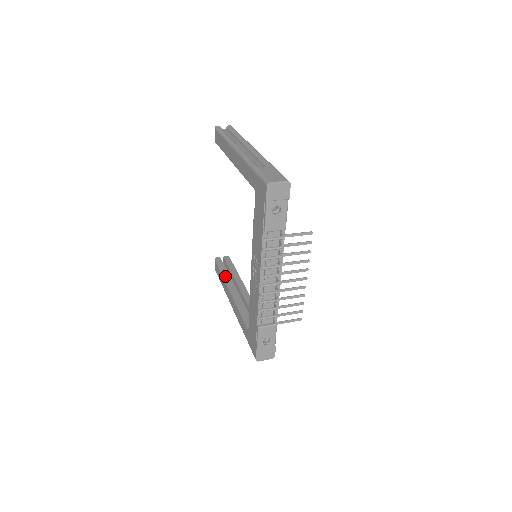
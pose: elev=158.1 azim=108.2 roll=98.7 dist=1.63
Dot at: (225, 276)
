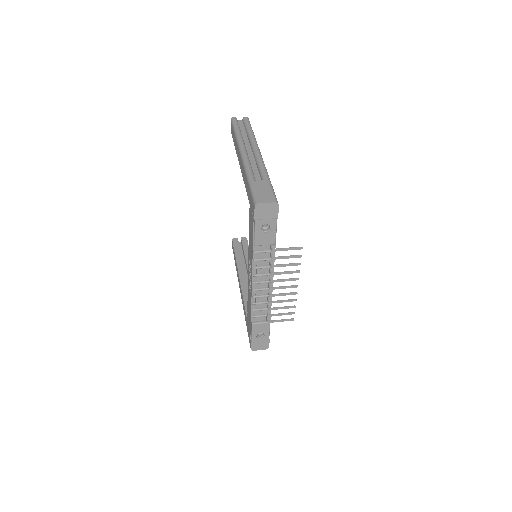
Dot at: (238, 260)
